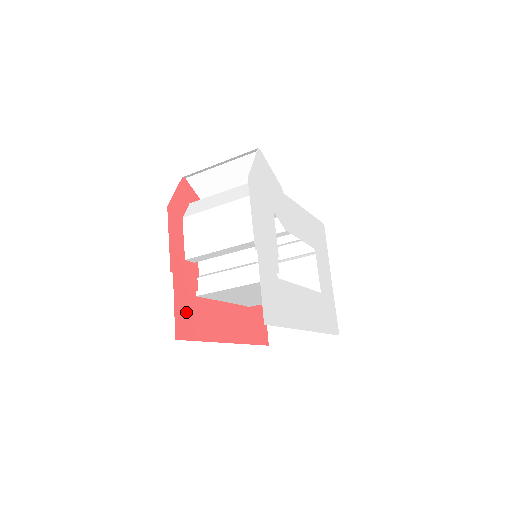
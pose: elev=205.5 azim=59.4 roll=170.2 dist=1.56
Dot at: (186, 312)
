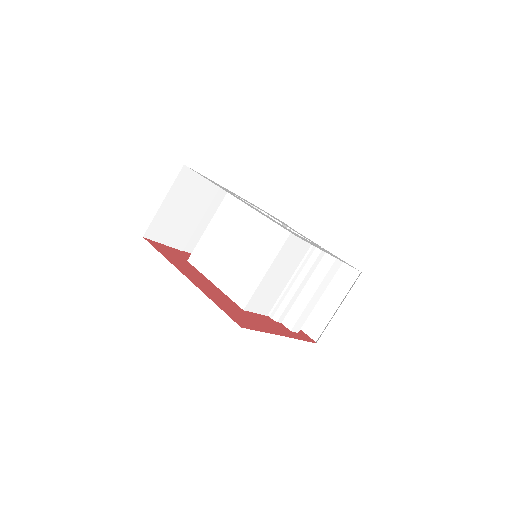
Dot at: (169, 251)
